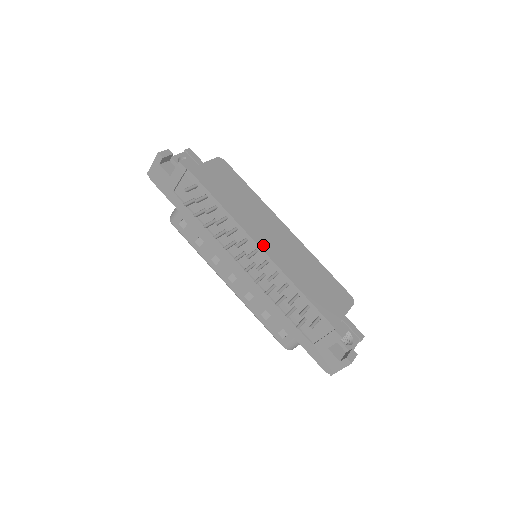
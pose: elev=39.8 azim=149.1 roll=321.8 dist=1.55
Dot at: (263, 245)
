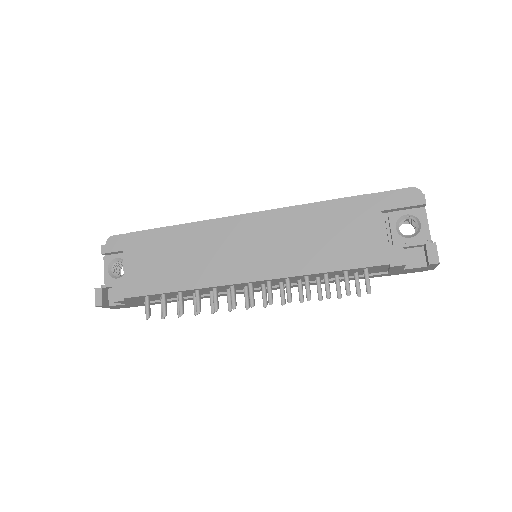
Dot at: (248, 275)
